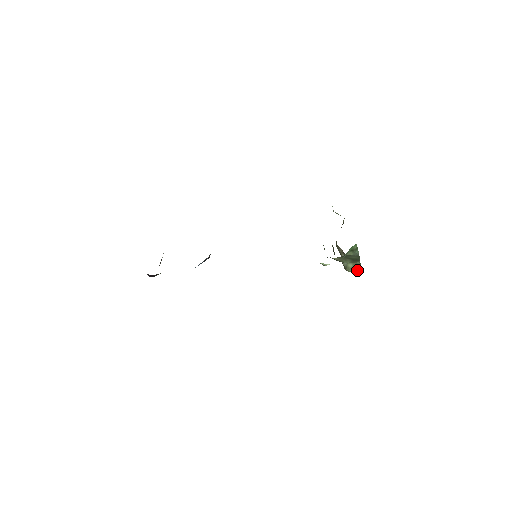
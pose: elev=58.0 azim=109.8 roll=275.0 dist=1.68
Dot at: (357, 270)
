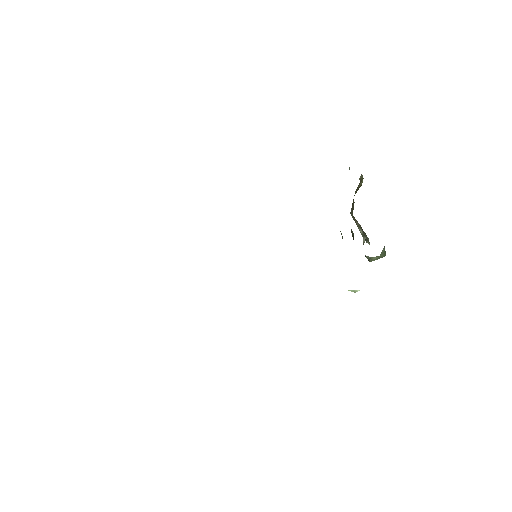
Dot at: occluded
